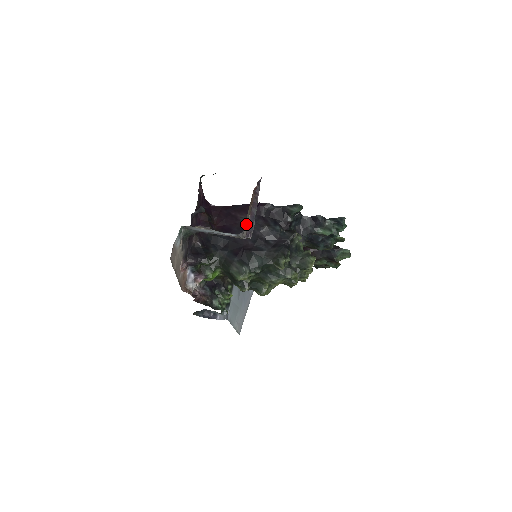
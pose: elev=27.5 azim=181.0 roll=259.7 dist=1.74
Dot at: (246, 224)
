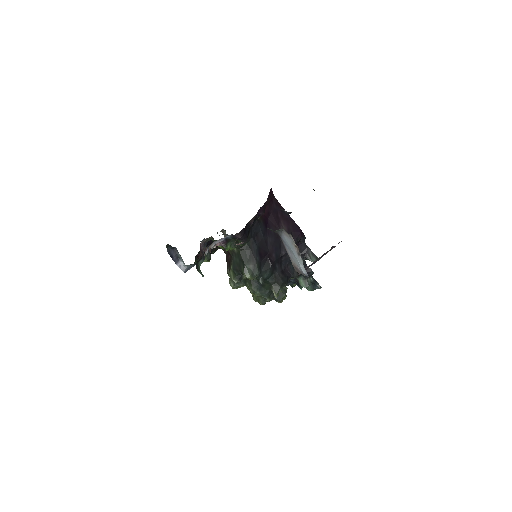
Dot at: occluded
